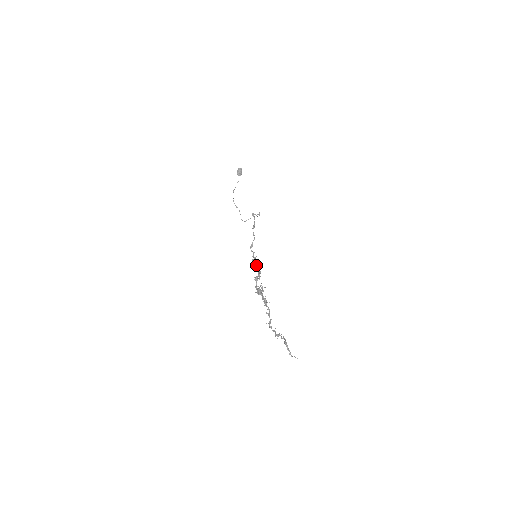
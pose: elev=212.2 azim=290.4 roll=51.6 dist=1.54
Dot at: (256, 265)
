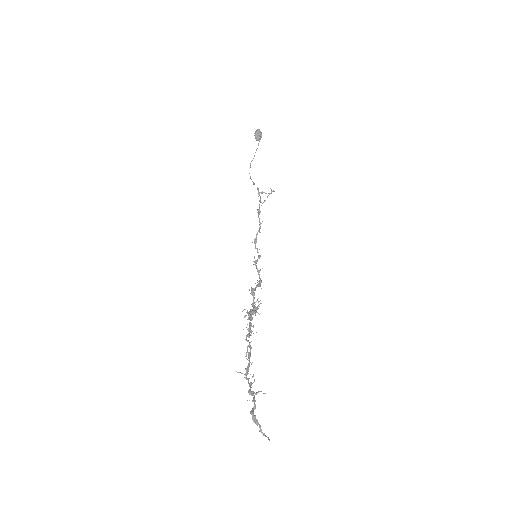
Dot at: (257, 269)
